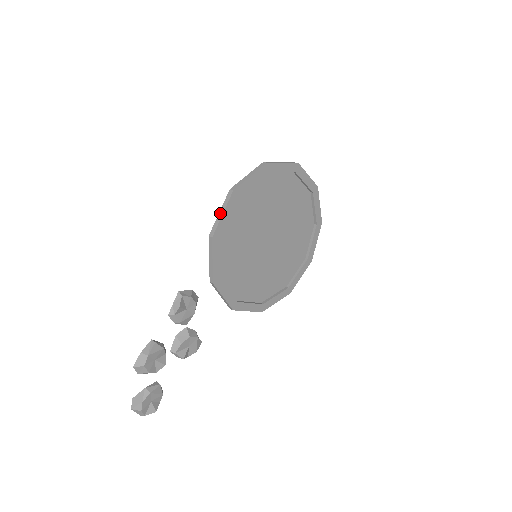
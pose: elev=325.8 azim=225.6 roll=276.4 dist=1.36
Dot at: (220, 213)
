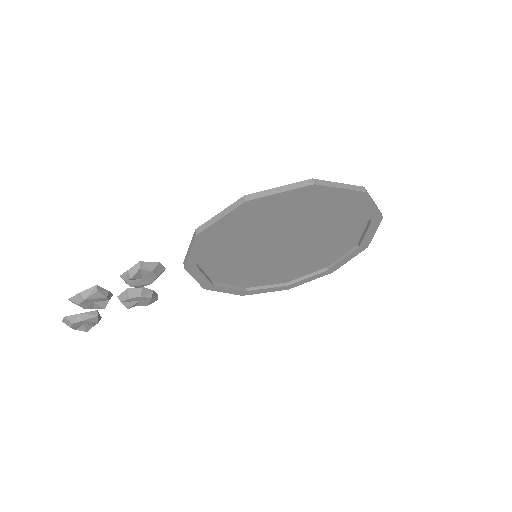
Dot at: (219, 215)
